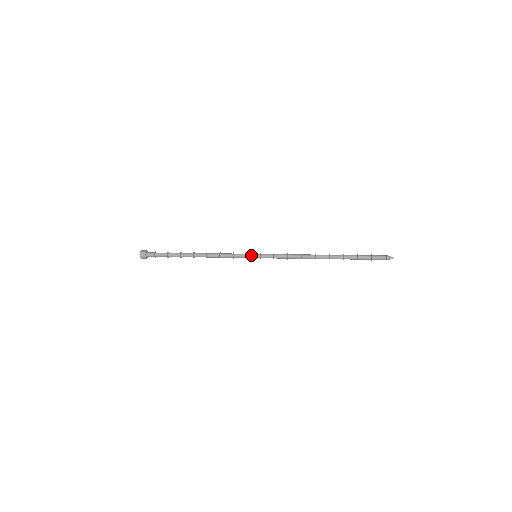
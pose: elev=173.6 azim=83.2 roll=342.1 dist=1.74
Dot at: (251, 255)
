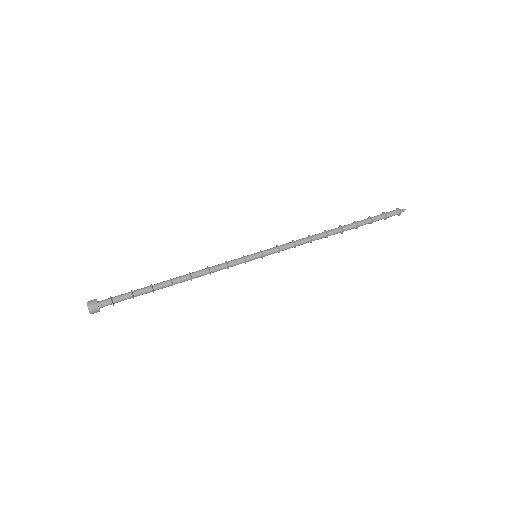
Dot at: (251, 259)
